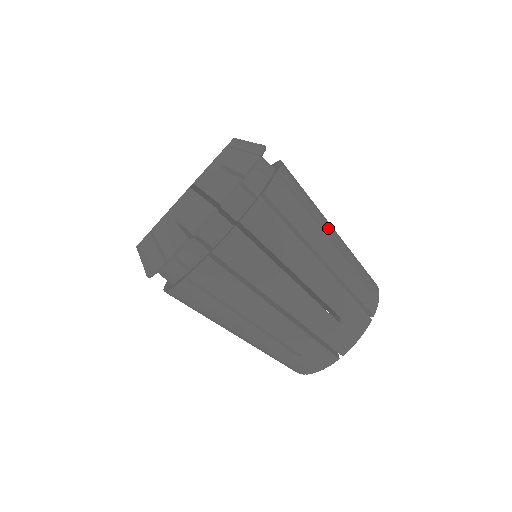
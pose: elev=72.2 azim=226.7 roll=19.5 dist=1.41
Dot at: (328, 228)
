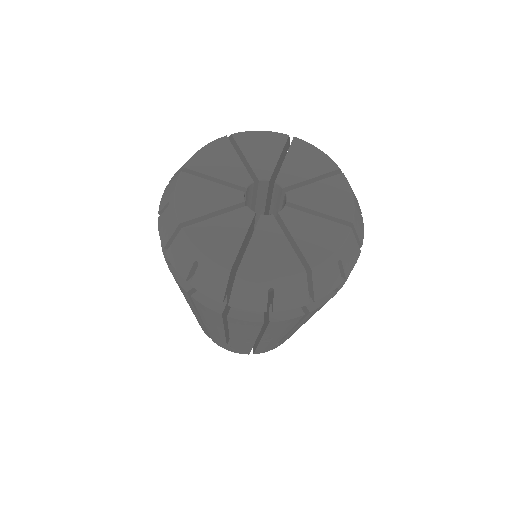
Dot at: occluded
